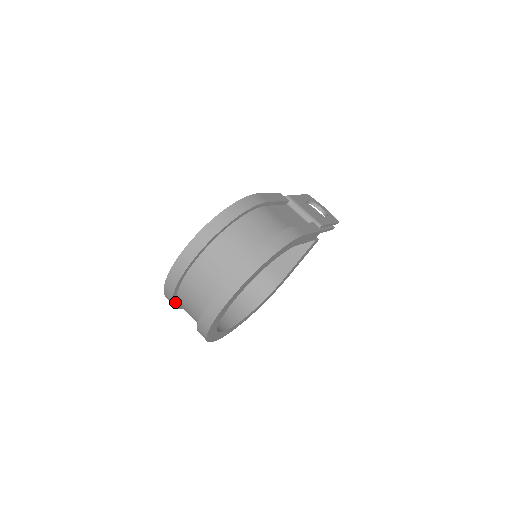
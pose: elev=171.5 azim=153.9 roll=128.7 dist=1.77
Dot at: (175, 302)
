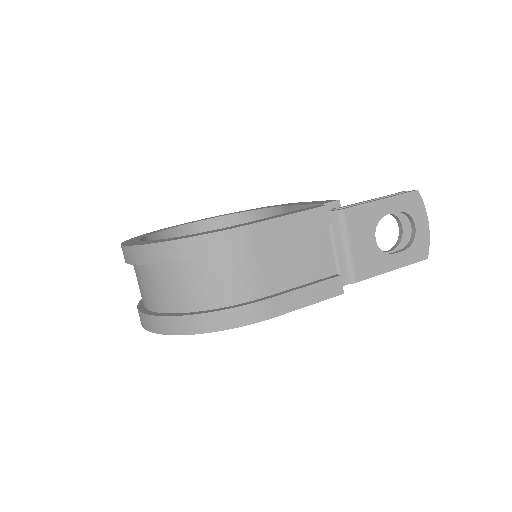
Dot at: occluded
